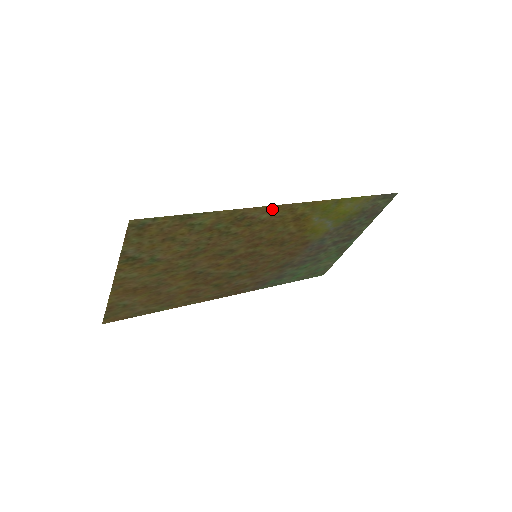
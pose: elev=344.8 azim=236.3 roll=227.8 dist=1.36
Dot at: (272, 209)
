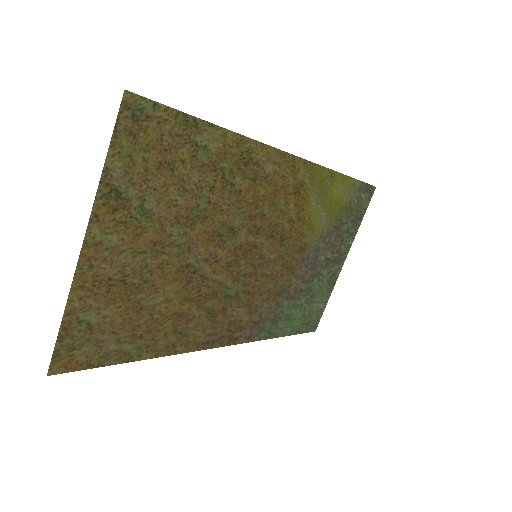
Dot at: (276, 157)
